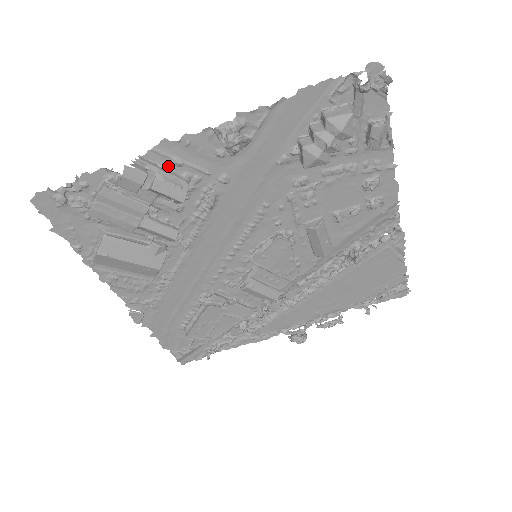
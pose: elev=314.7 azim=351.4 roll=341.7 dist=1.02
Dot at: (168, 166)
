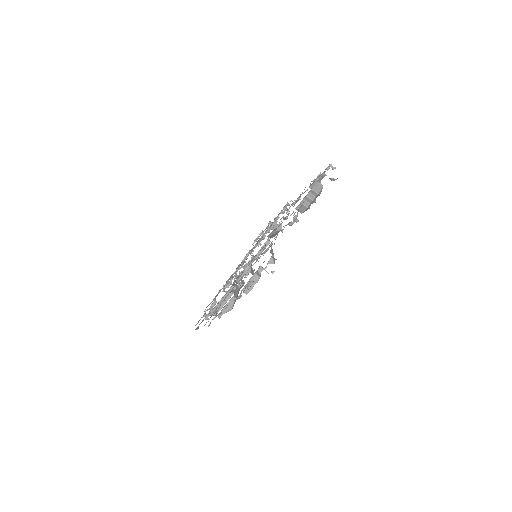
Dot at: occluded
